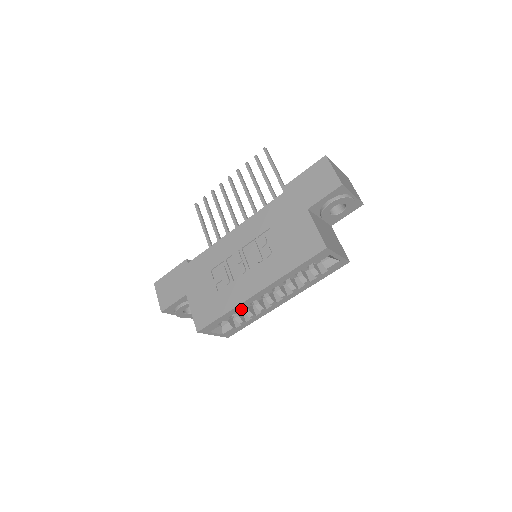
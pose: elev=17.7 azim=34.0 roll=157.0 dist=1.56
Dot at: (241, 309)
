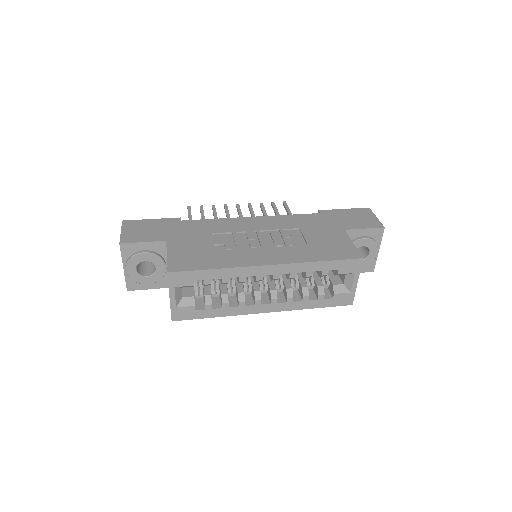
Dot at: (228, 282)
